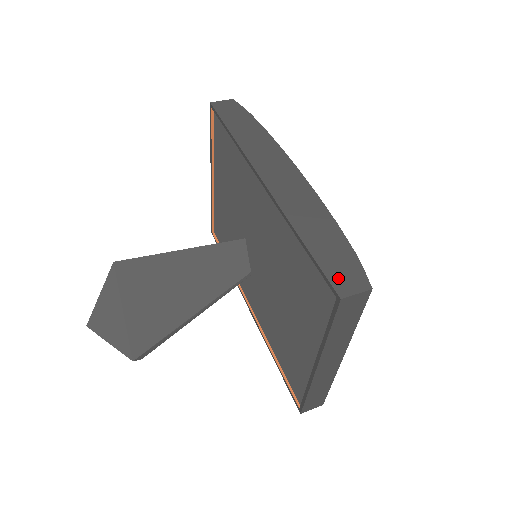
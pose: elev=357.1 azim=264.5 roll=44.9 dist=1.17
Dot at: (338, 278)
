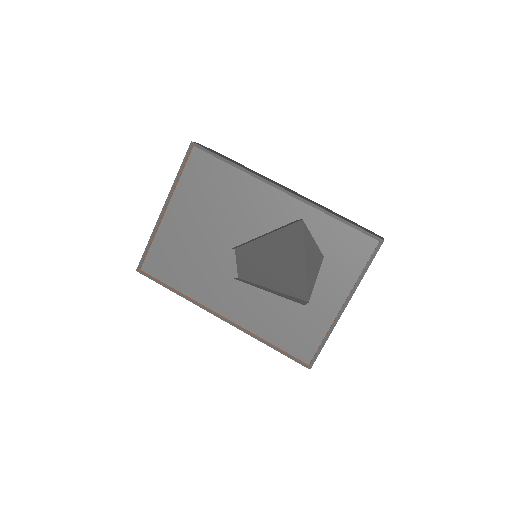
Dot at: (372, 233)
